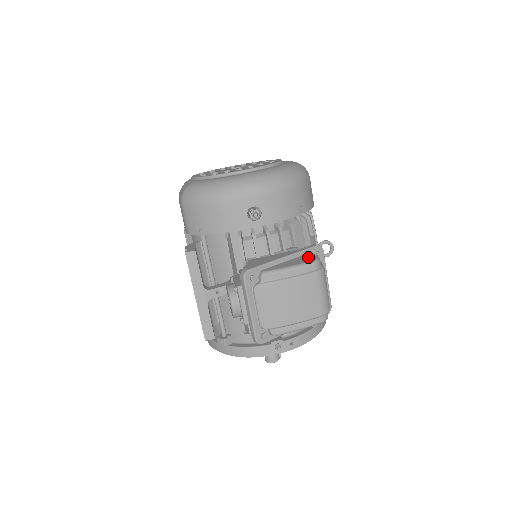
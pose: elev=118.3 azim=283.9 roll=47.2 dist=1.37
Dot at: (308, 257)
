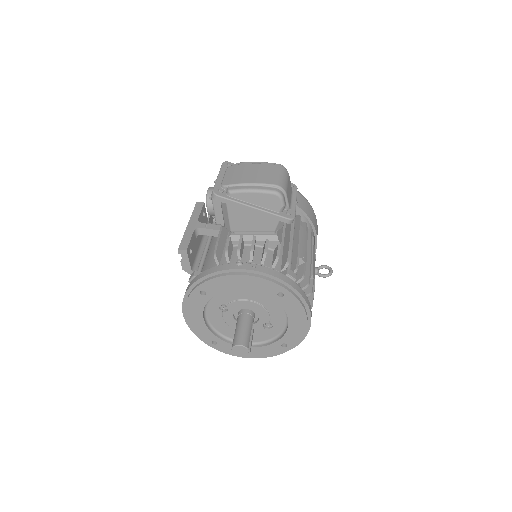
Dot at: occluded
